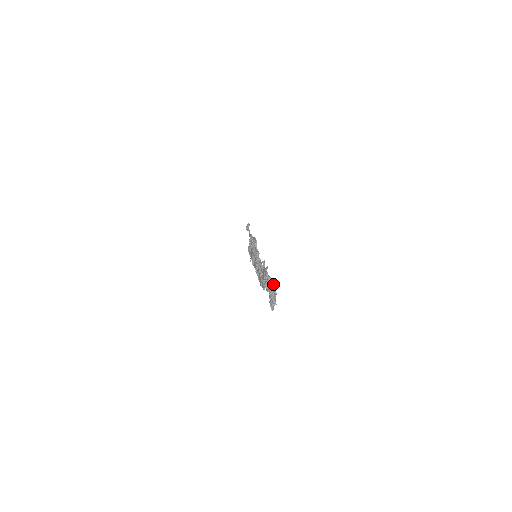
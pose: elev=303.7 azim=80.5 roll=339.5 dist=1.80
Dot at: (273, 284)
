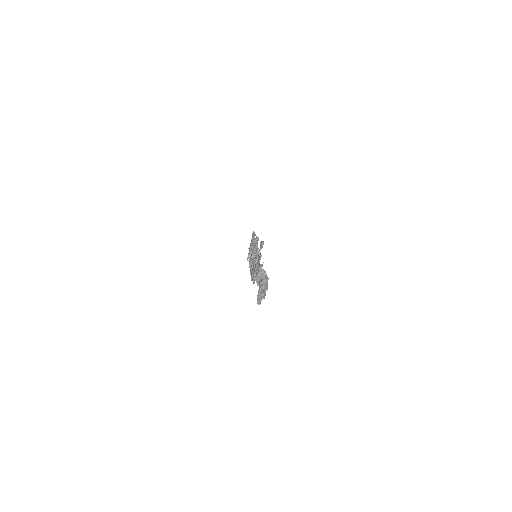
Dot at: (265, 276)
